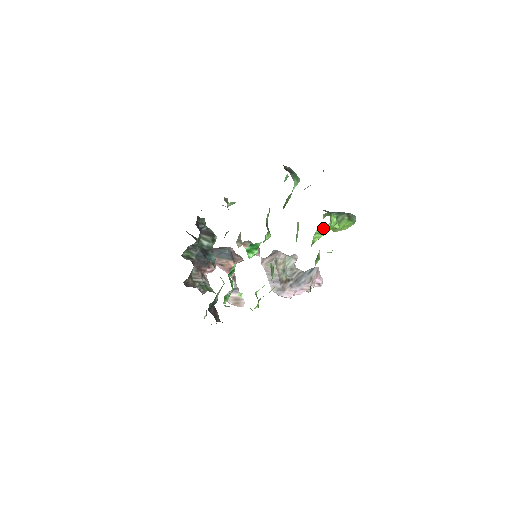
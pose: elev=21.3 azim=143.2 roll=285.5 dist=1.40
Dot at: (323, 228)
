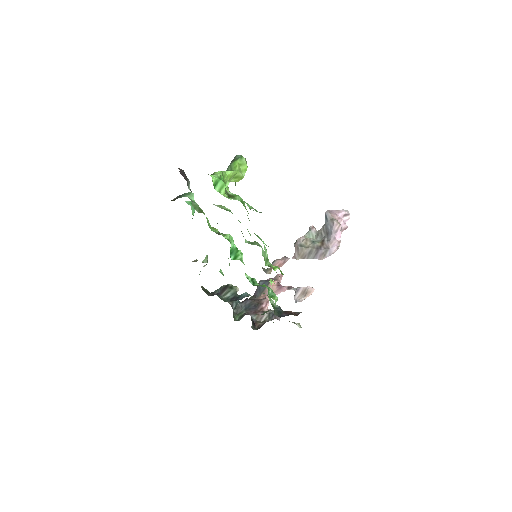
Dot at: (216, 184)
